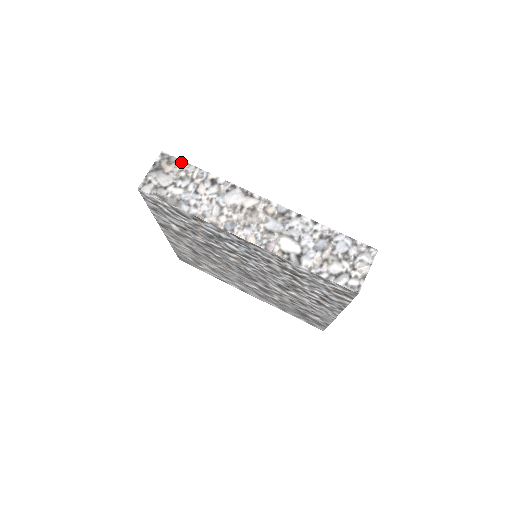
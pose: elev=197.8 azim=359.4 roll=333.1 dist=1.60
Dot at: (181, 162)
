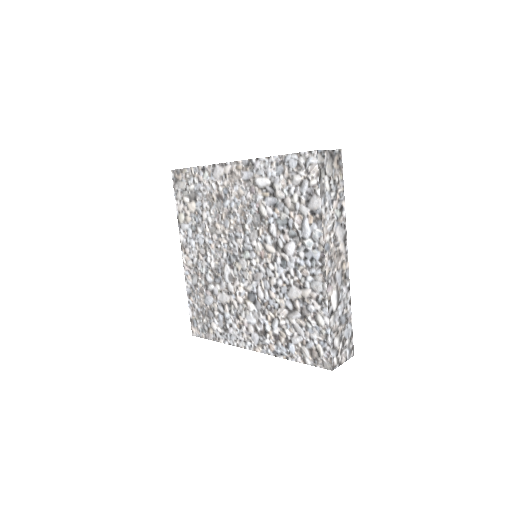
Dot at: (342, 172)
